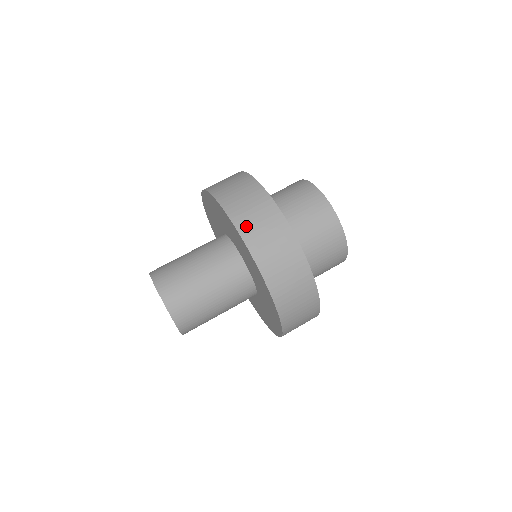
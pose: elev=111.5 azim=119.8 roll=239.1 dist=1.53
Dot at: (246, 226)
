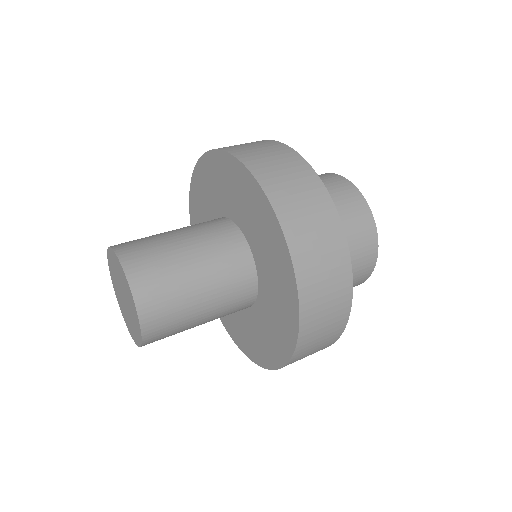
Dot at: (283, 201)
